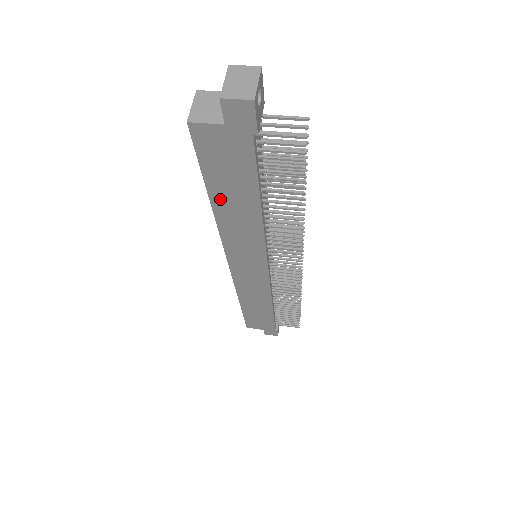
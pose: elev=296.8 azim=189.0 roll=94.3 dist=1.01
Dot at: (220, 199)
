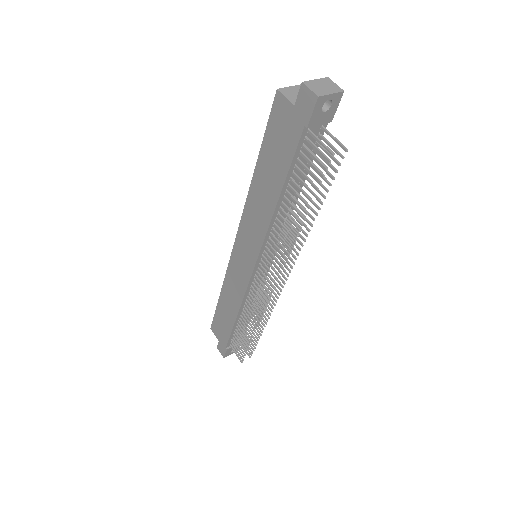
Dot at: (261, 171)
